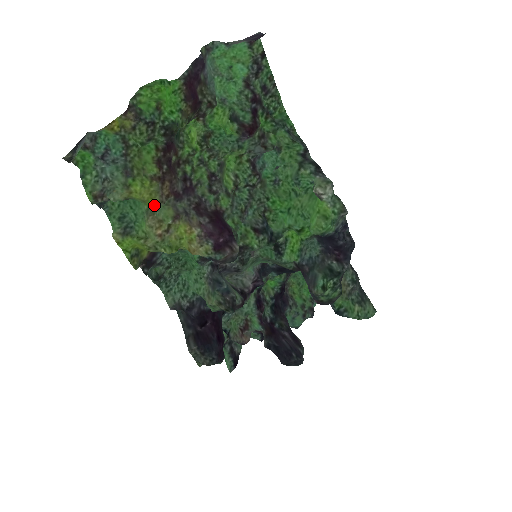
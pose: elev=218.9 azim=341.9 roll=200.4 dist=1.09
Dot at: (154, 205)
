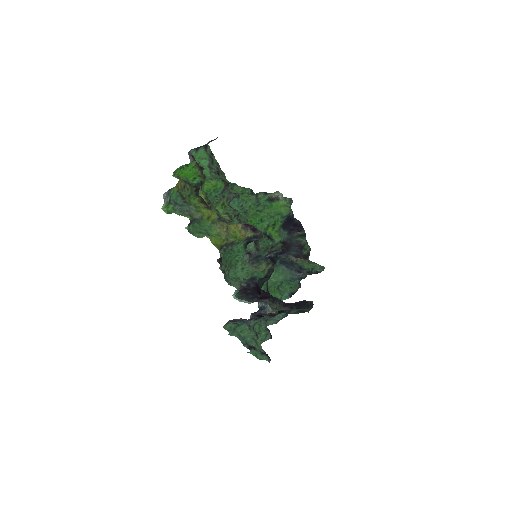
Dot at: (215, 218)
